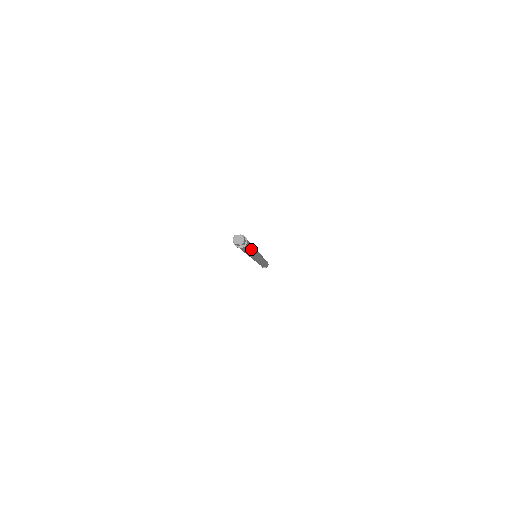
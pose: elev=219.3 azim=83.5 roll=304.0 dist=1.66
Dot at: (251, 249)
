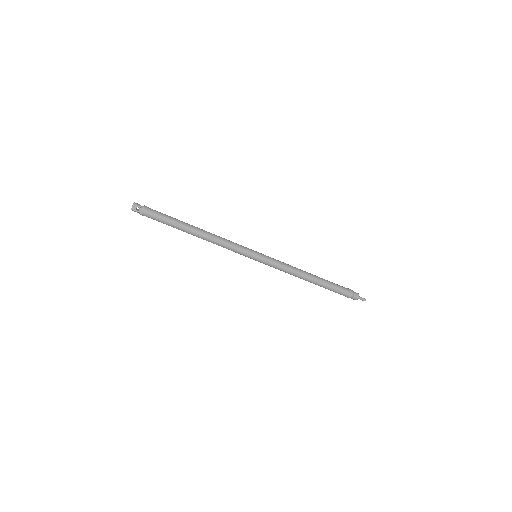
Dot at: (183, 223)
